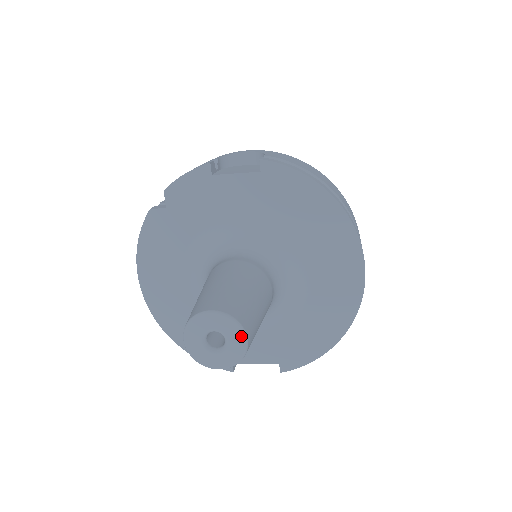
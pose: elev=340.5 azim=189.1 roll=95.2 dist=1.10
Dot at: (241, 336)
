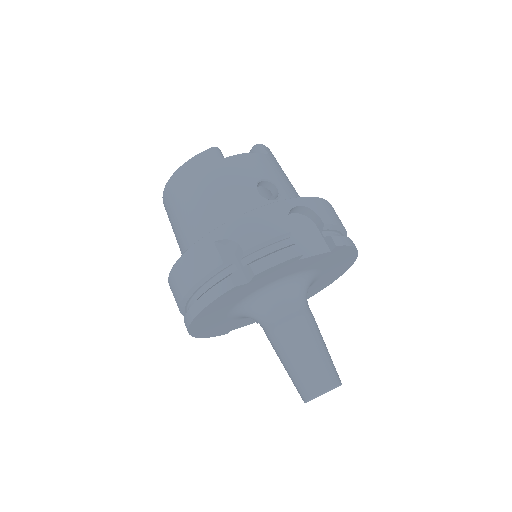
Dot at: occluded
